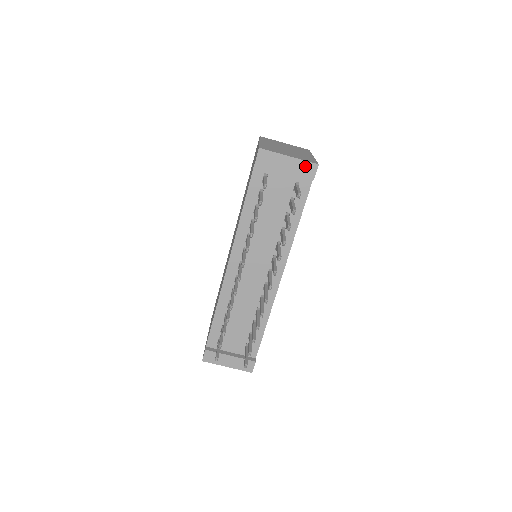
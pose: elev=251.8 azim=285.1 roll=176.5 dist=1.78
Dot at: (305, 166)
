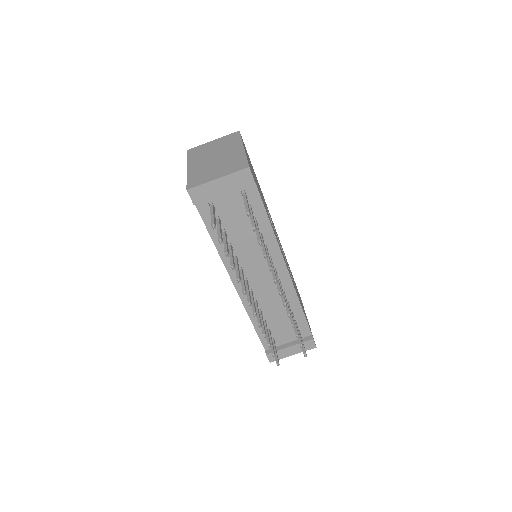
Dot at: (238, 177)
